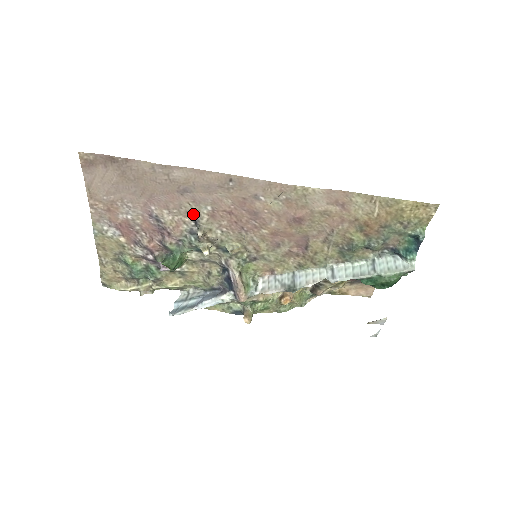
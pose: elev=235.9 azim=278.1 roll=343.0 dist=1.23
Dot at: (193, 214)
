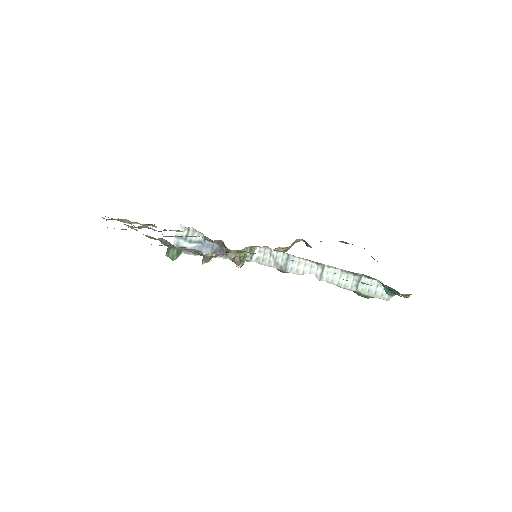
Dot at: occluded
